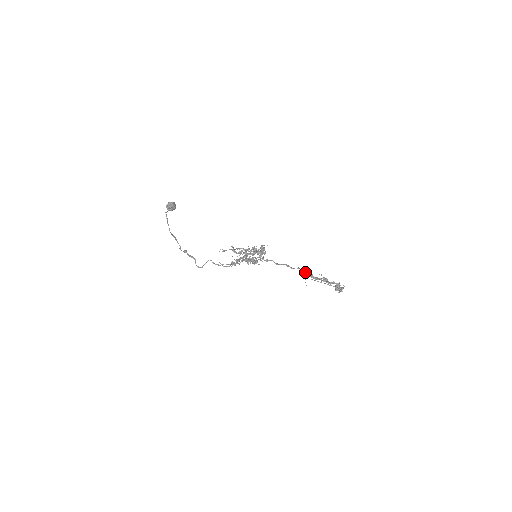
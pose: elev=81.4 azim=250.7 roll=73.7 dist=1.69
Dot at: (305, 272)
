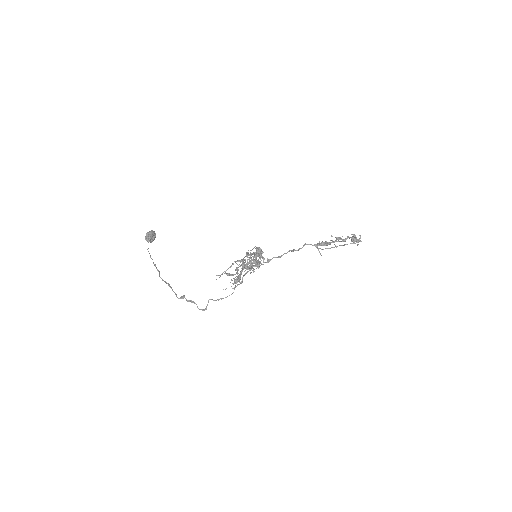
Dot at: (313, 245)
